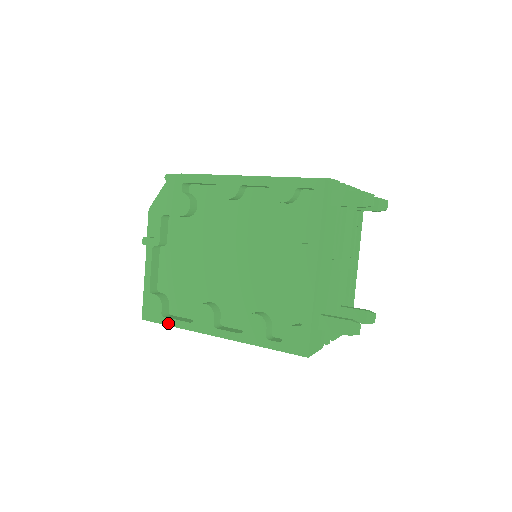
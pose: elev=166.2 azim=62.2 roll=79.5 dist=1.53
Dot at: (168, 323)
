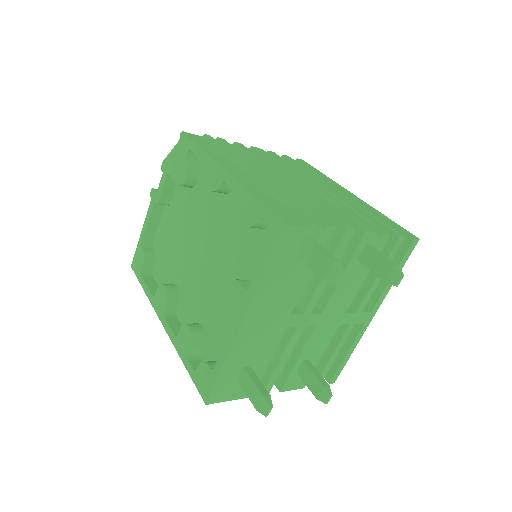
Dot at: (142, 284)
